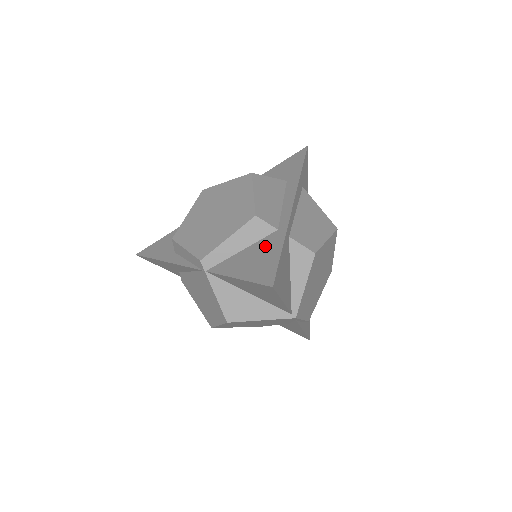
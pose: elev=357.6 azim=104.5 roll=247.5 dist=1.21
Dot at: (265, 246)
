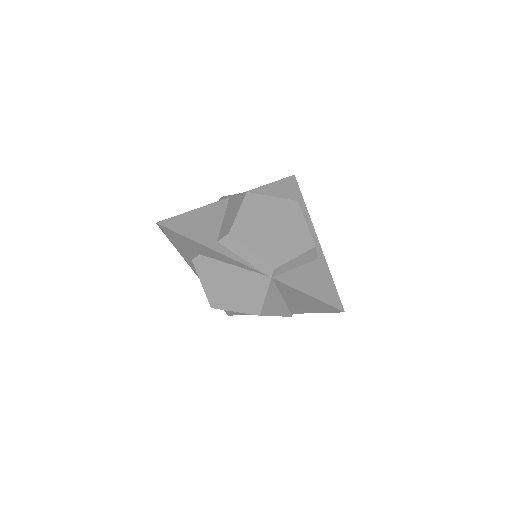
Dot at: (317, 271)
